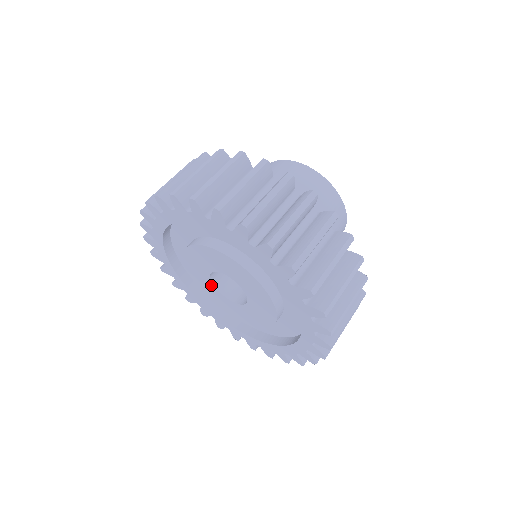
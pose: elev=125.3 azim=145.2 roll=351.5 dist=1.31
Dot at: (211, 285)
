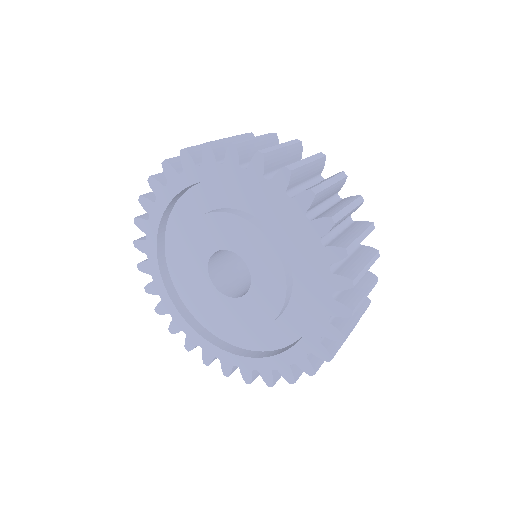
Dot at: (215, 292)
